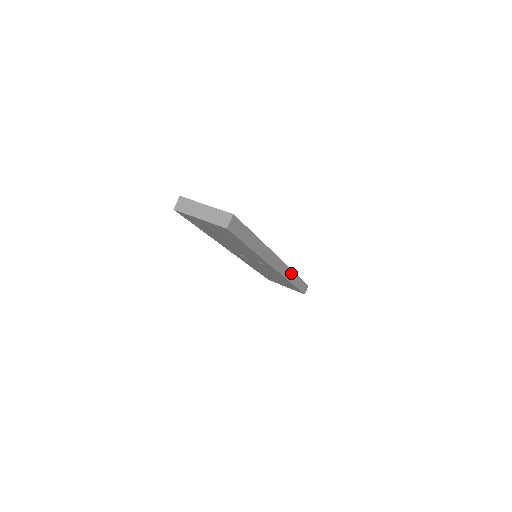
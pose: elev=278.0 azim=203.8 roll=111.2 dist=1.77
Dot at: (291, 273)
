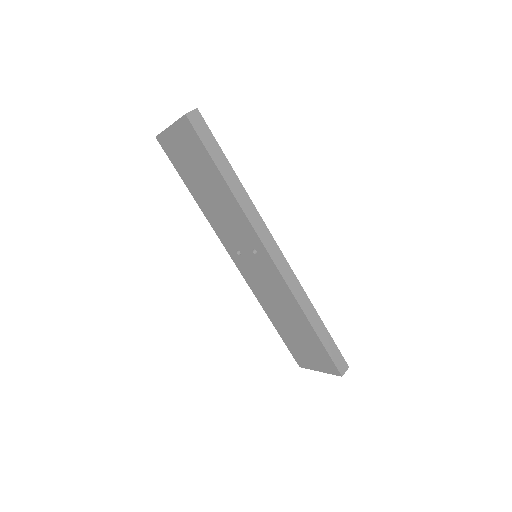
Dot at: (305, 299)
